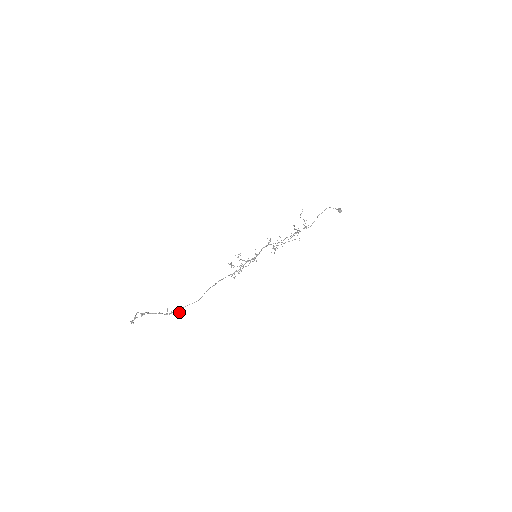
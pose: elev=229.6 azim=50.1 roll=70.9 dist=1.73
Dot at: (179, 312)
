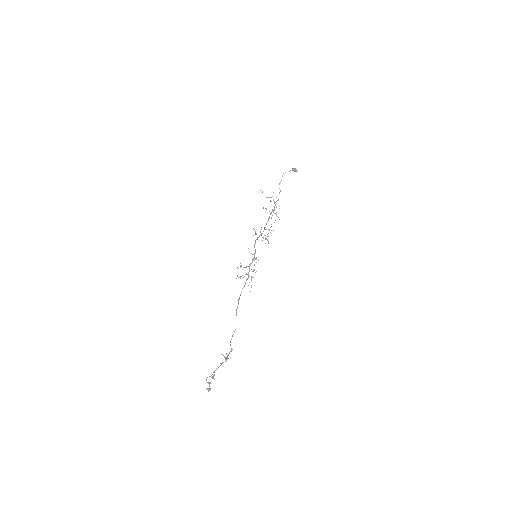
Dot at: (231, 350)
